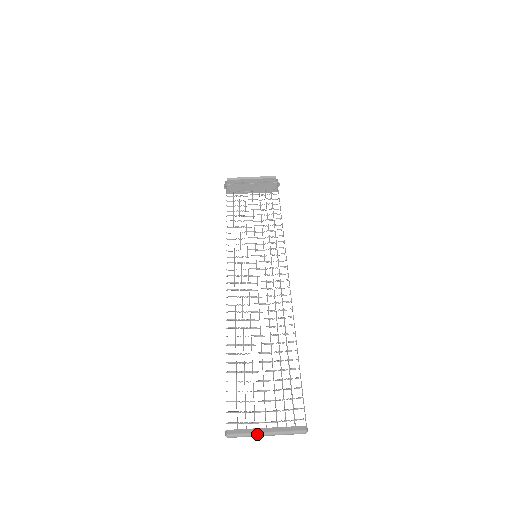
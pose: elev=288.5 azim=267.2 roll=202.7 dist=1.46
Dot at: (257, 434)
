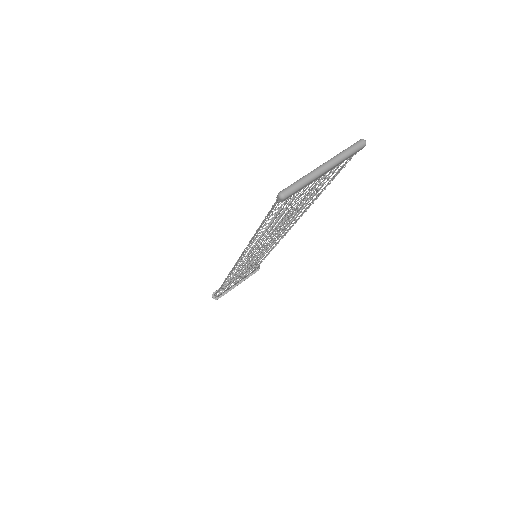
Dot at: (312, 171)
